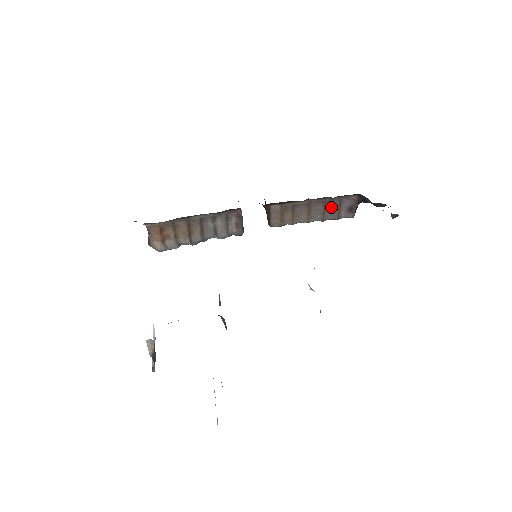
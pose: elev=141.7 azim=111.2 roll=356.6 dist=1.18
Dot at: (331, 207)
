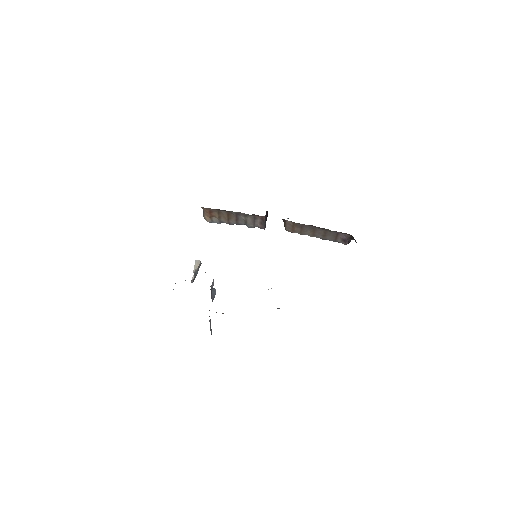
Dot at: (330, 234)
